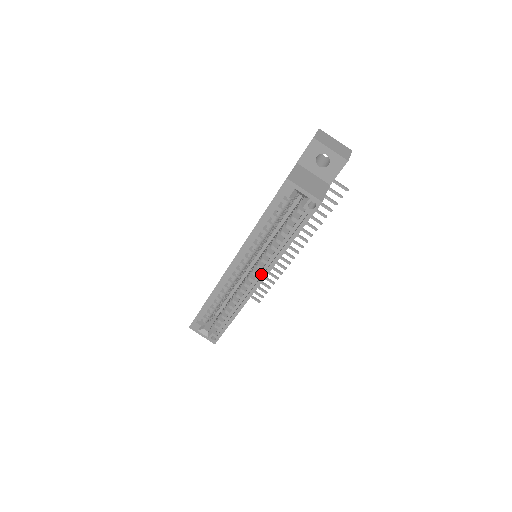
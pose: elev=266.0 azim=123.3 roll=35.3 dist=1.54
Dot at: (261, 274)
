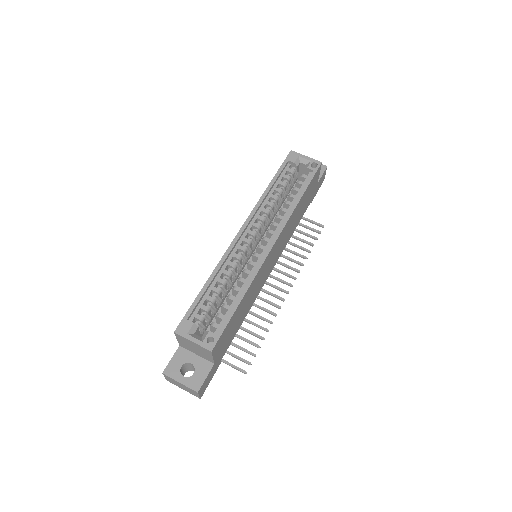
Dot at: (273, 238)
